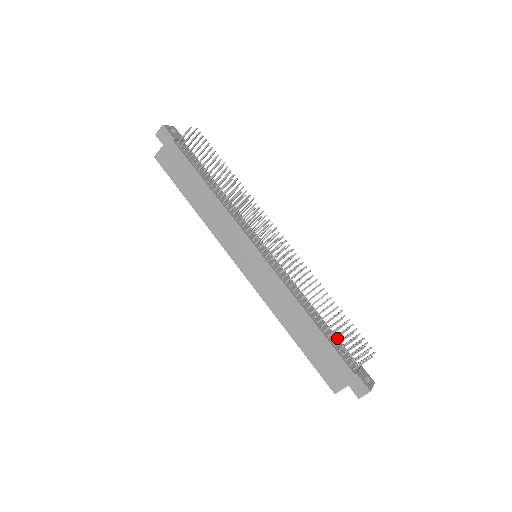
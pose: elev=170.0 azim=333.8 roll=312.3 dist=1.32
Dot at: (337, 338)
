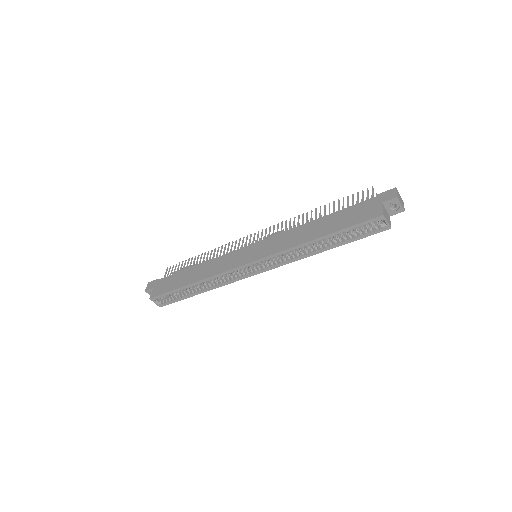
Dot at: occluded
